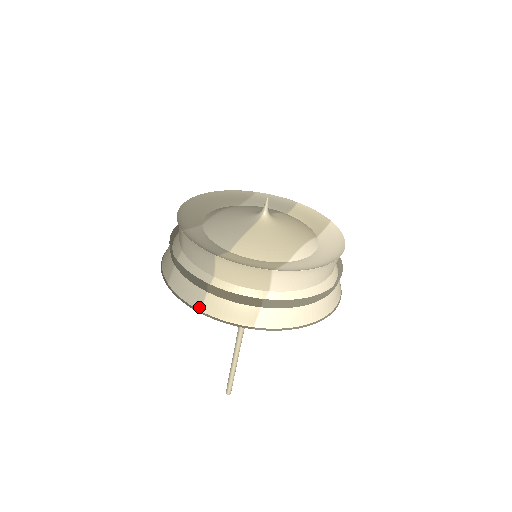
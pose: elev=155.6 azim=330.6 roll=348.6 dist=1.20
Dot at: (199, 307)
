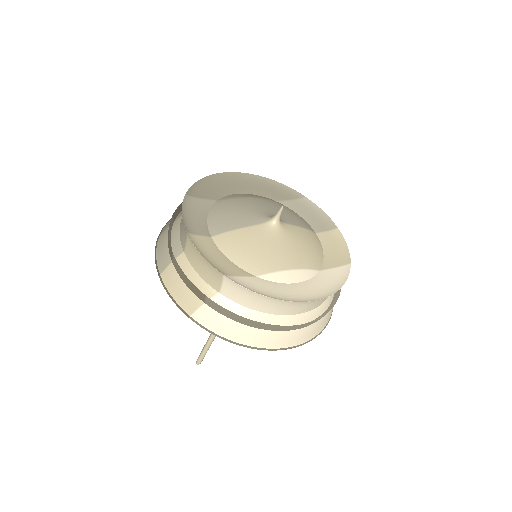
Dot at: (161, 271)
